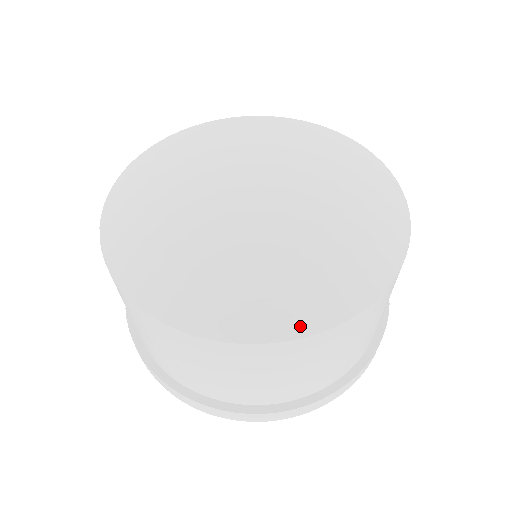
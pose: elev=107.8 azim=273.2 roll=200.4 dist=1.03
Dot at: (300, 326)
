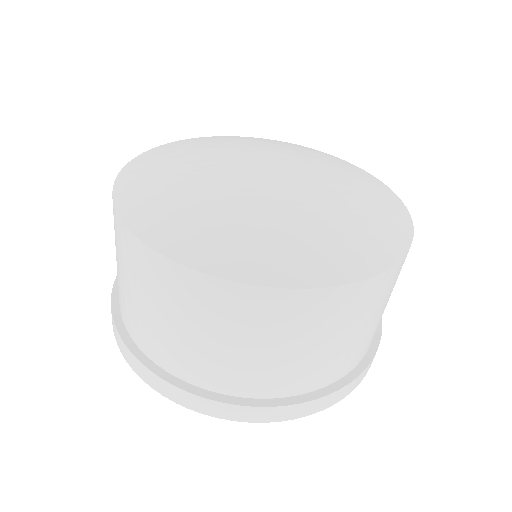
Dot at: (263, 276)
